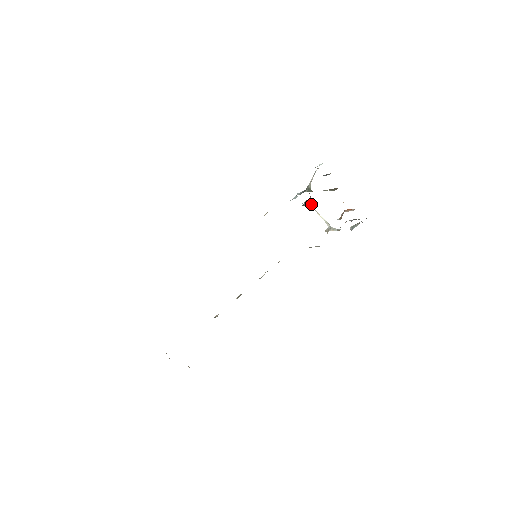
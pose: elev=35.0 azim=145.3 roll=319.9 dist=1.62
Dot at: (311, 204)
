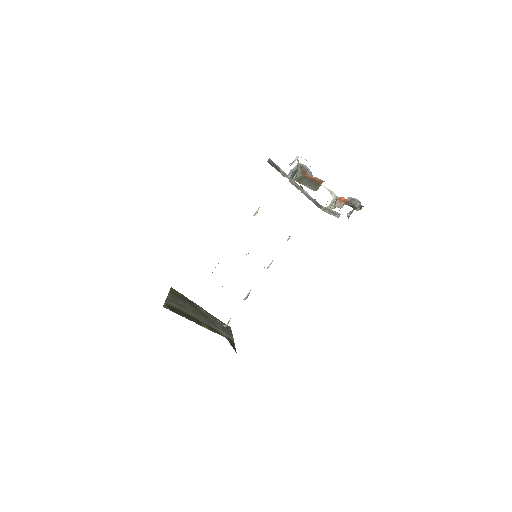
Dot at: occluded
